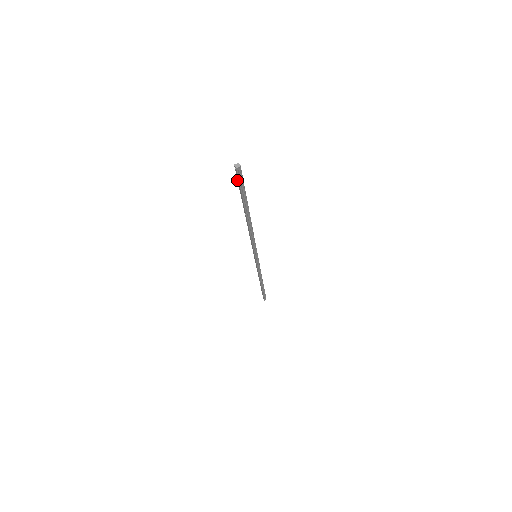
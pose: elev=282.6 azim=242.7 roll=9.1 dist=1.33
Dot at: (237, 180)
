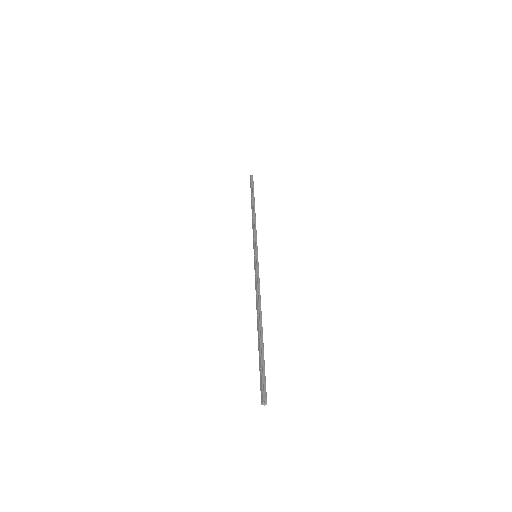
Dot at: (262, 378)
